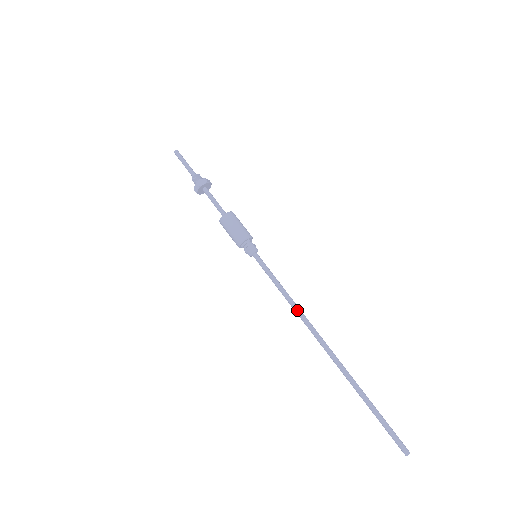
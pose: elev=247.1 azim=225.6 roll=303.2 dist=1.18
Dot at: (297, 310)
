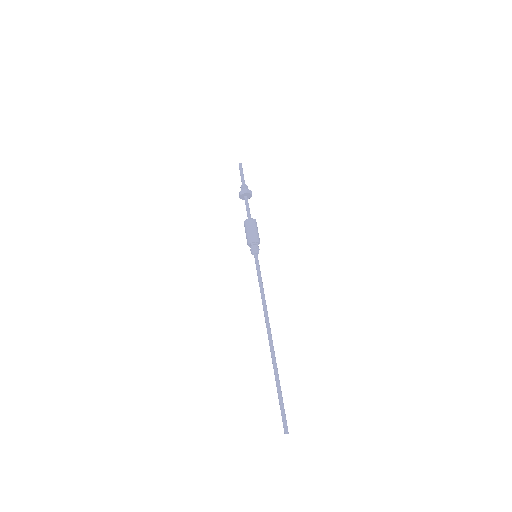
Dot at: (263, 304)
